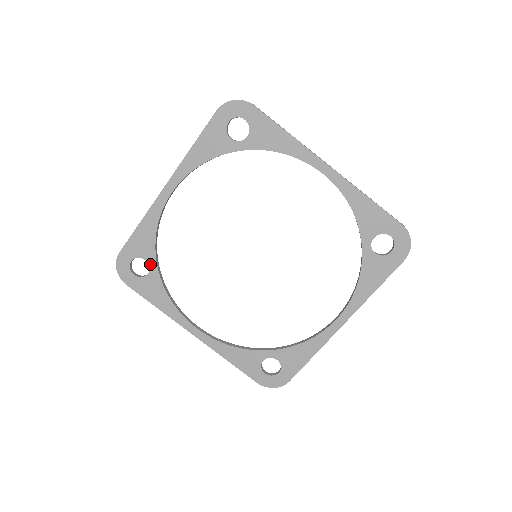
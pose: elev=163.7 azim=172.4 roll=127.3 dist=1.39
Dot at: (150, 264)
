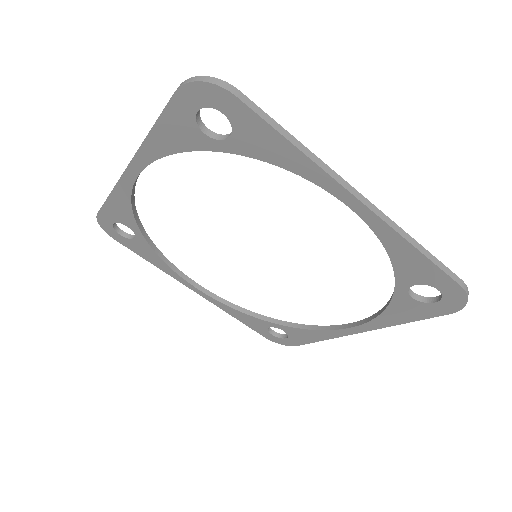
Dot at: (134, 231)
